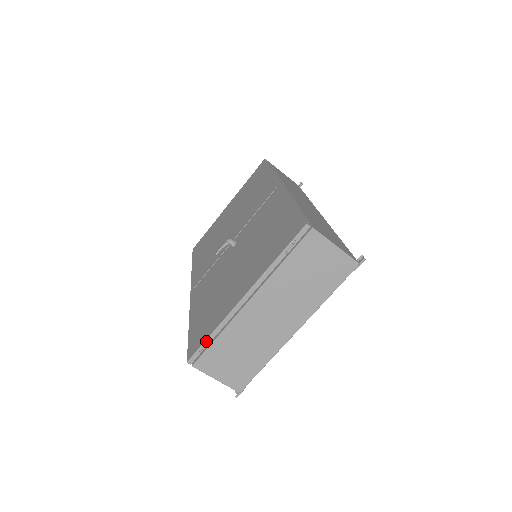
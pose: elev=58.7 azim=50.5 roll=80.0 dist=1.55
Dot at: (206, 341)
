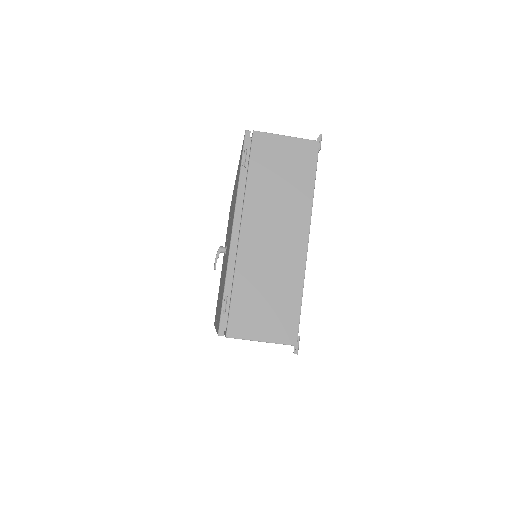
Dot at: (223, 298)
